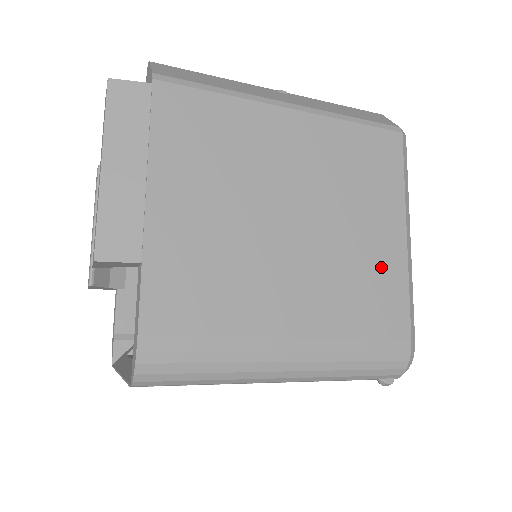
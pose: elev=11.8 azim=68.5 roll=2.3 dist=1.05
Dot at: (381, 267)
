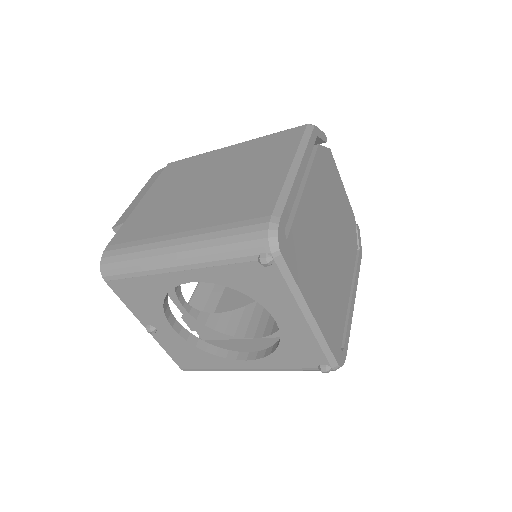
Dot at: (262, 186)
